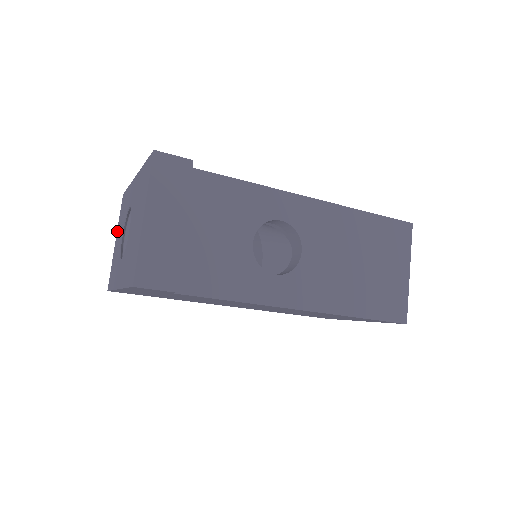
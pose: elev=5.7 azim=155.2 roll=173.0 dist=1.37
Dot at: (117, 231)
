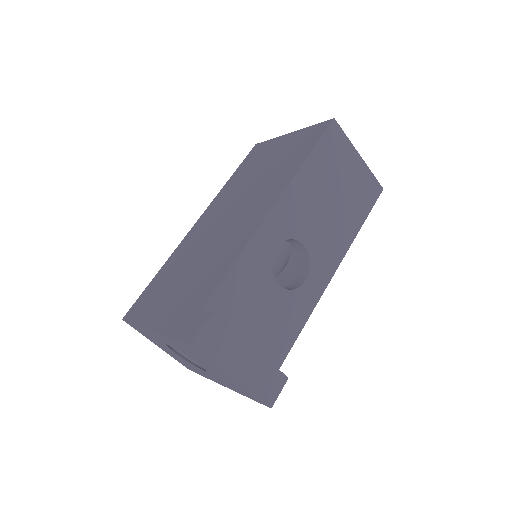
Dot at: occluded
